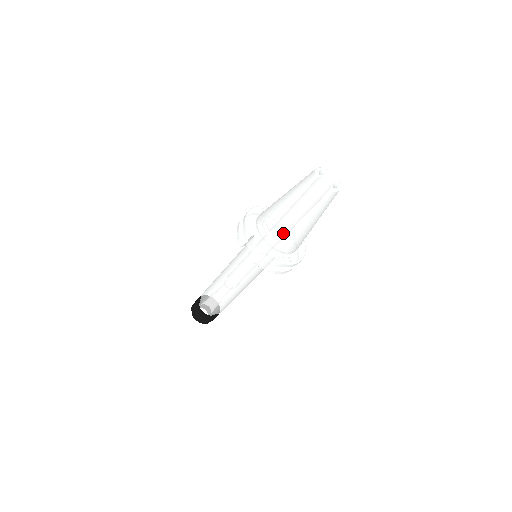
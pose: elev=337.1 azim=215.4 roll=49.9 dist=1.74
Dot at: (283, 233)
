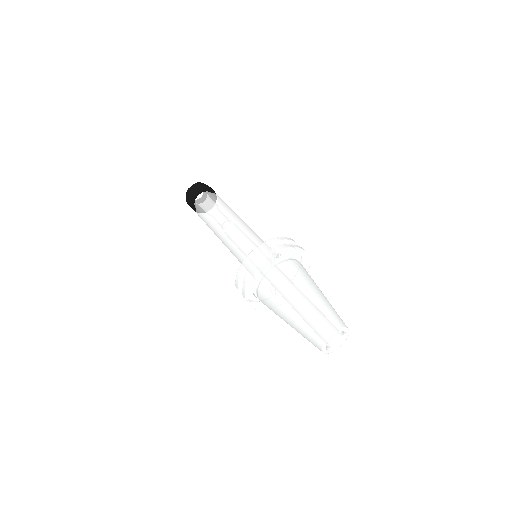
Dot at: occluded
